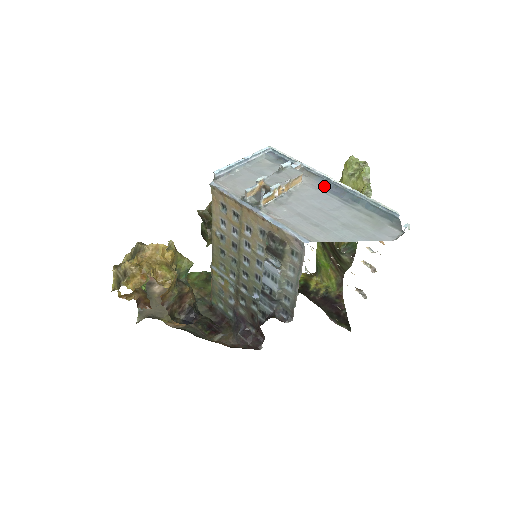
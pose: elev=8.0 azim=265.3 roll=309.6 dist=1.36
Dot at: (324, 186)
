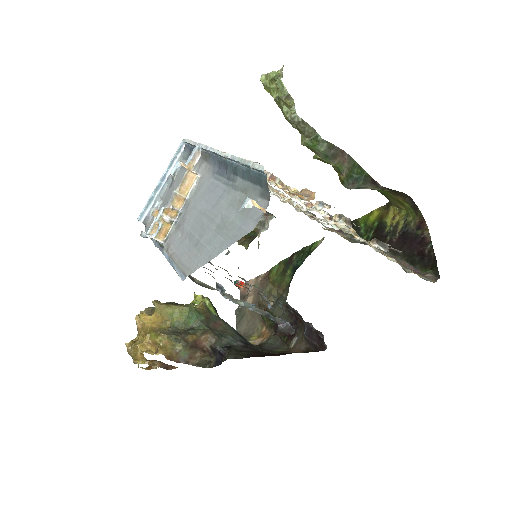
Dot at: (215, 167)
